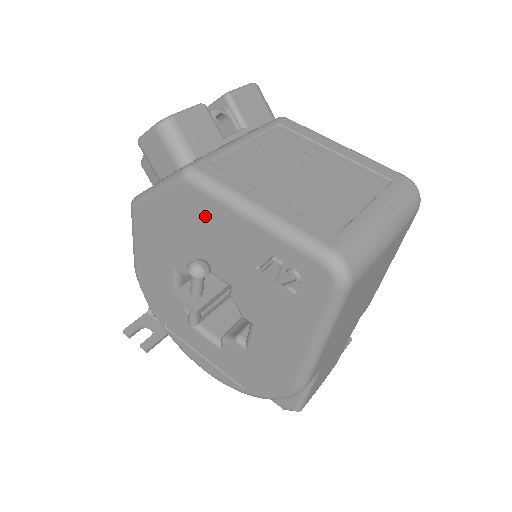
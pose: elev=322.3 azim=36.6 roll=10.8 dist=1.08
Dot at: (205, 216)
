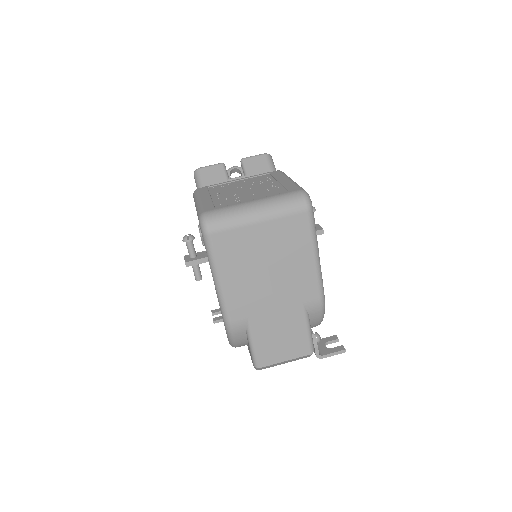
Dot at: occluded
